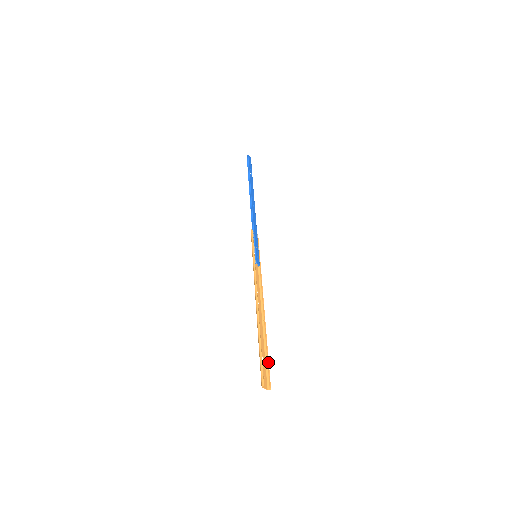
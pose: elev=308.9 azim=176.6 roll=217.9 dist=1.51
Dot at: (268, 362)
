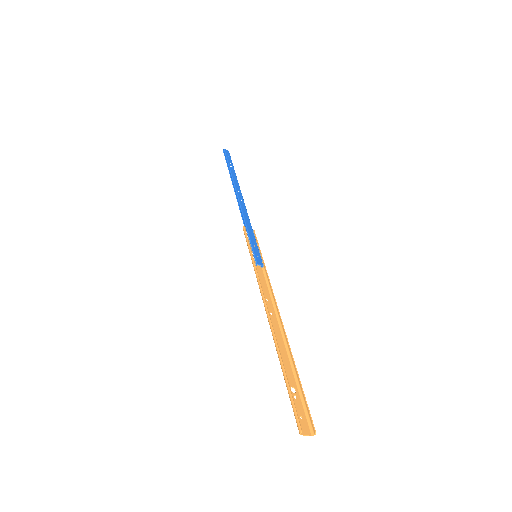
Dot at: (303, 393)
